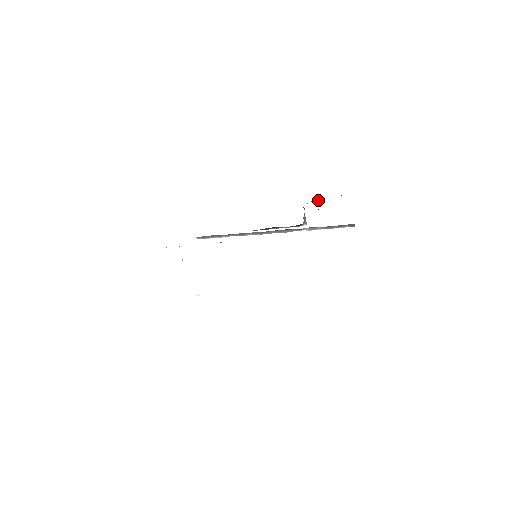
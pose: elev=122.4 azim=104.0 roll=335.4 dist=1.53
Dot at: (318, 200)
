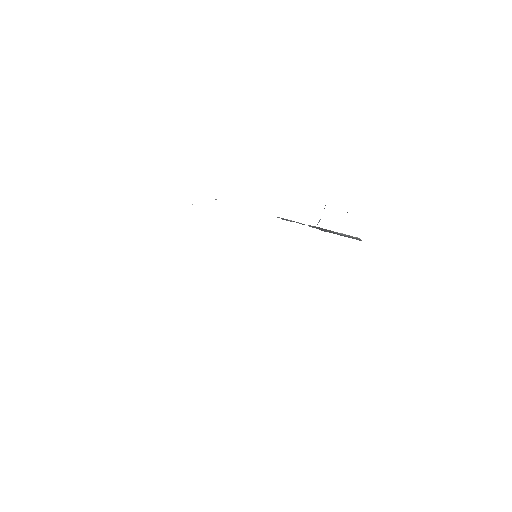
Dot at: occluded
